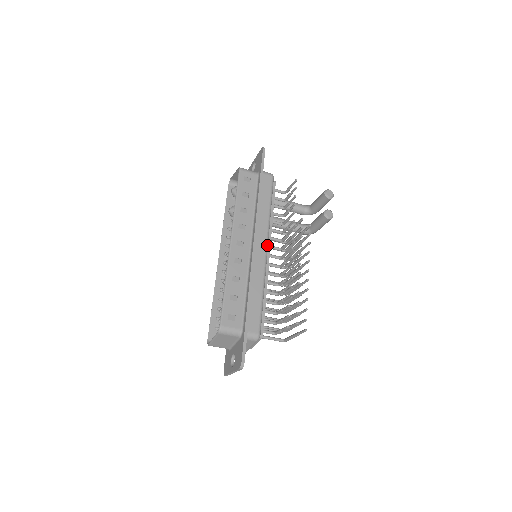
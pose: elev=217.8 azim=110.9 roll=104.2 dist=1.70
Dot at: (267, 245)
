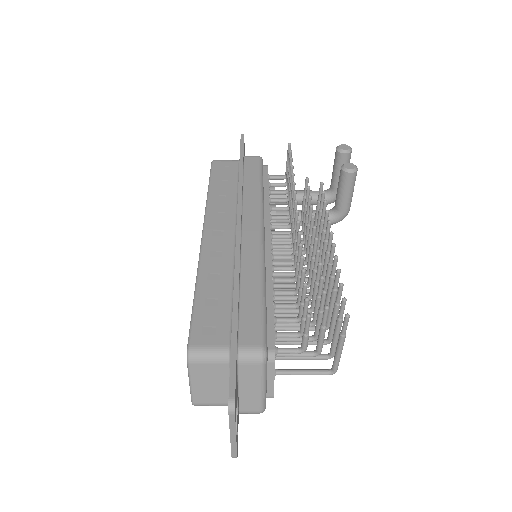
Dot at: (262, 226)
